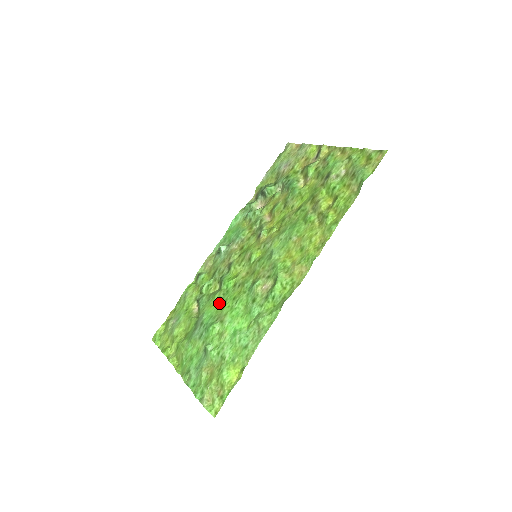
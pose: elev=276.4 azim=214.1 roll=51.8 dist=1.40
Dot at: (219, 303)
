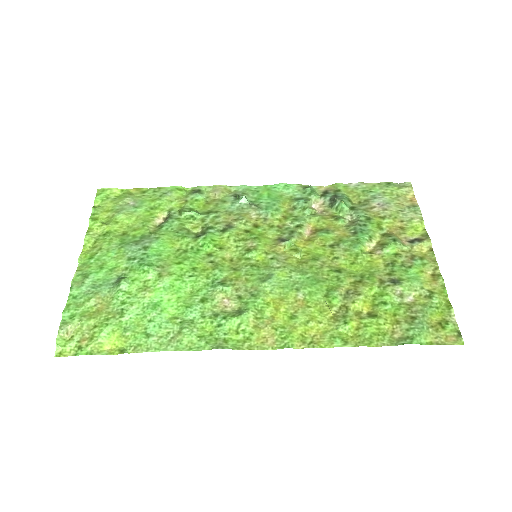
Dot at: (180, 250)
